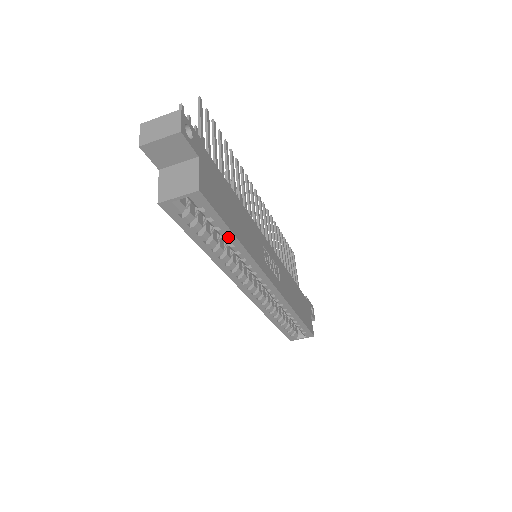
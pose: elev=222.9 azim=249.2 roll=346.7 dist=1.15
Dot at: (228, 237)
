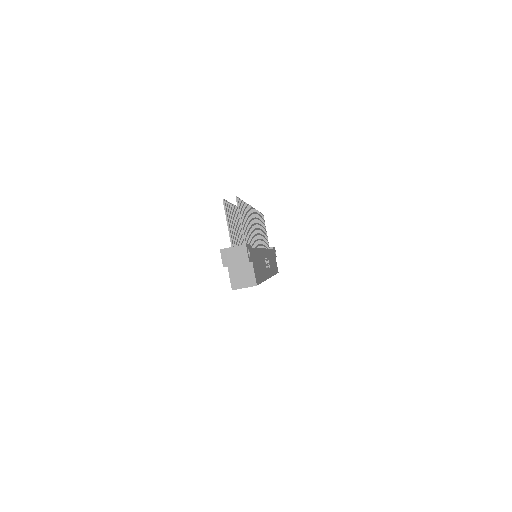
Dot at: occluded
